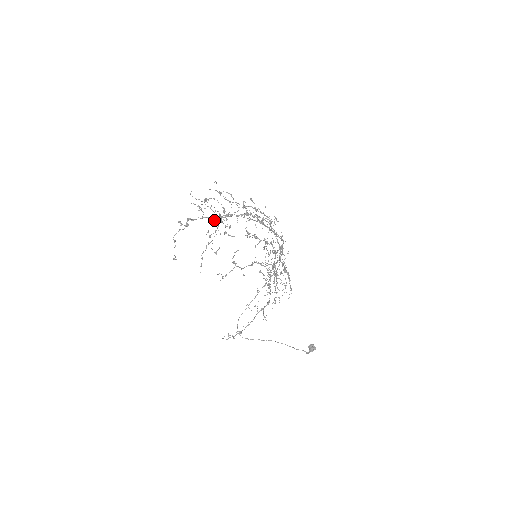
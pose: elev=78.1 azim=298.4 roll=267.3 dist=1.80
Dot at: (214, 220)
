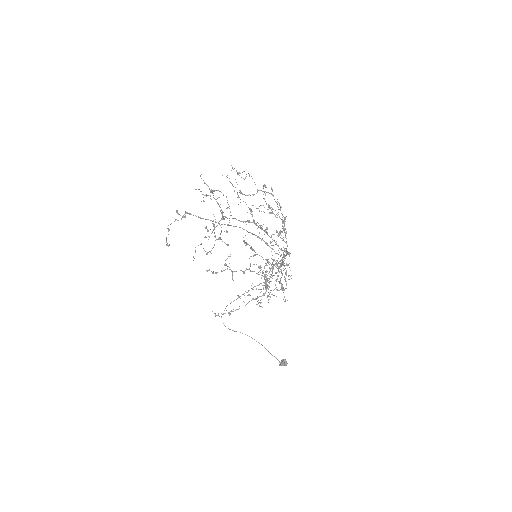
Dot at: occluded
